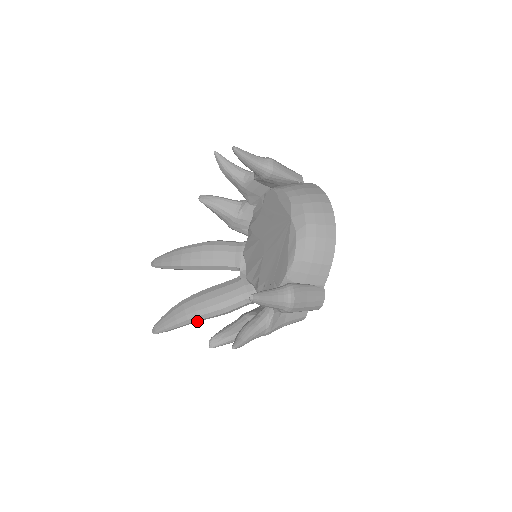
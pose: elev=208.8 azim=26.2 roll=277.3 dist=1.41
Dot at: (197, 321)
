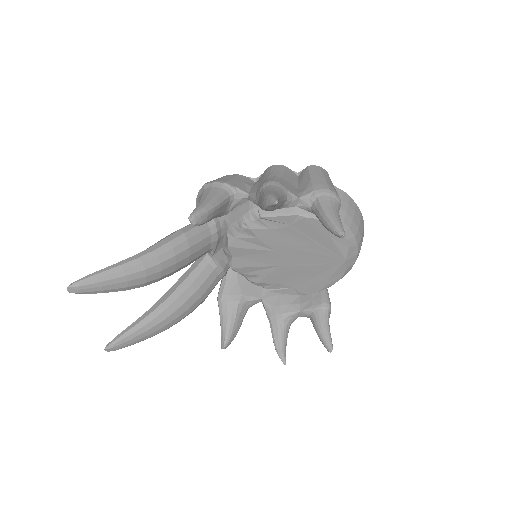
Dot at: occluded
